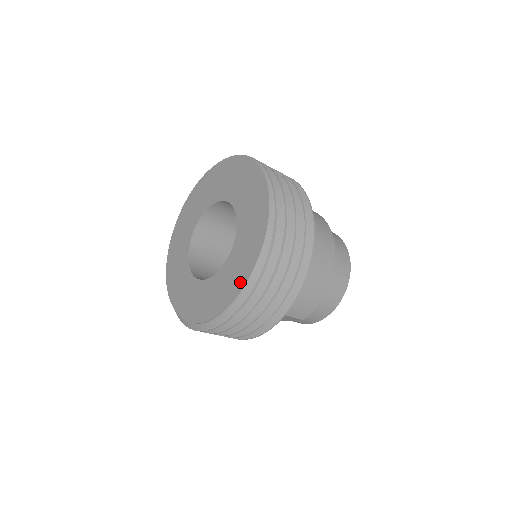
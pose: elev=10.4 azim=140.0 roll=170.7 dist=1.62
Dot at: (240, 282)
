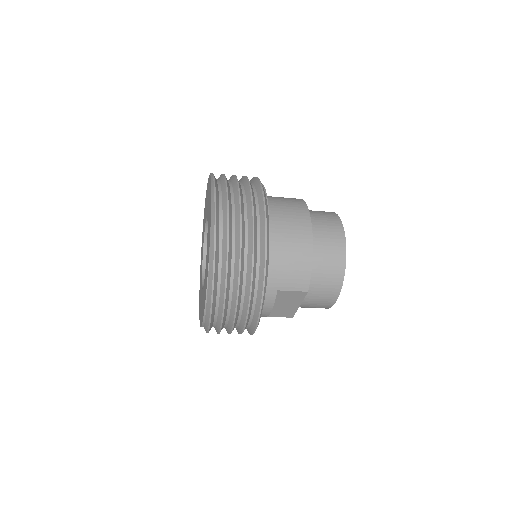
Dot at: occluded
